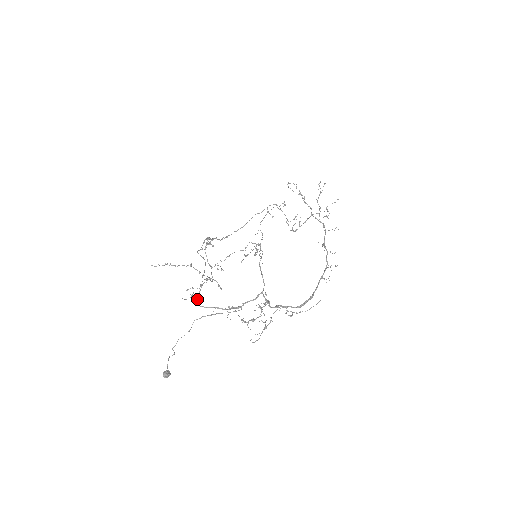
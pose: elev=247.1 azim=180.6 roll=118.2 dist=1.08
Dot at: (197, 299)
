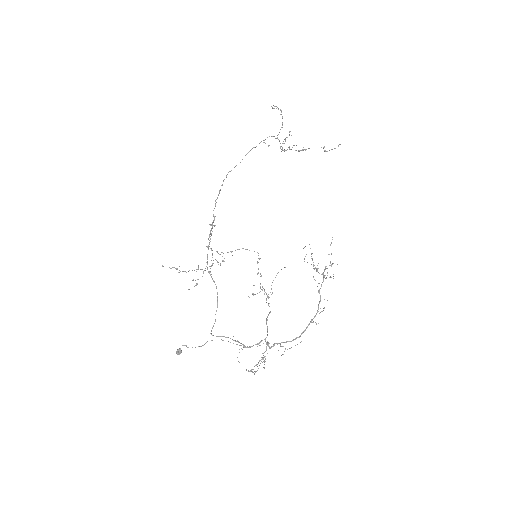
Dot at: (211, 331)
